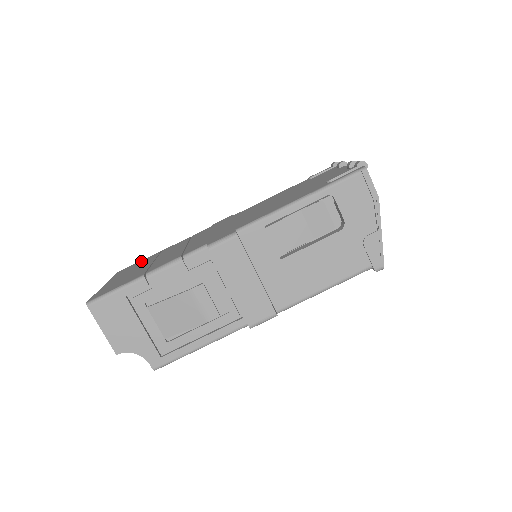
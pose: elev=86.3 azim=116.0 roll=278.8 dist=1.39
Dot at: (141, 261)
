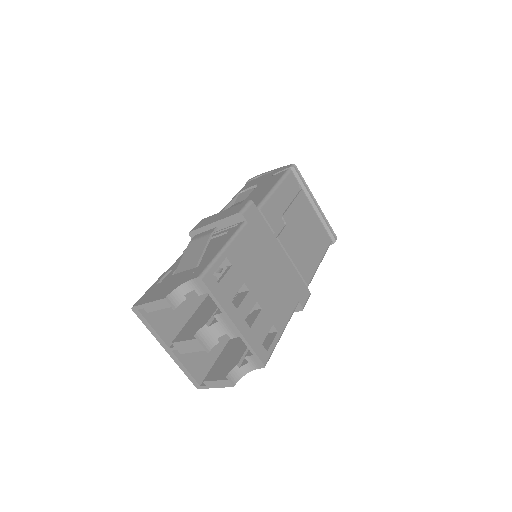
Dot at: occluded
